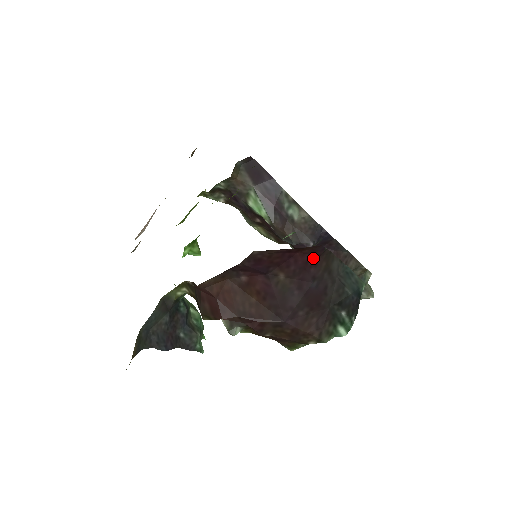
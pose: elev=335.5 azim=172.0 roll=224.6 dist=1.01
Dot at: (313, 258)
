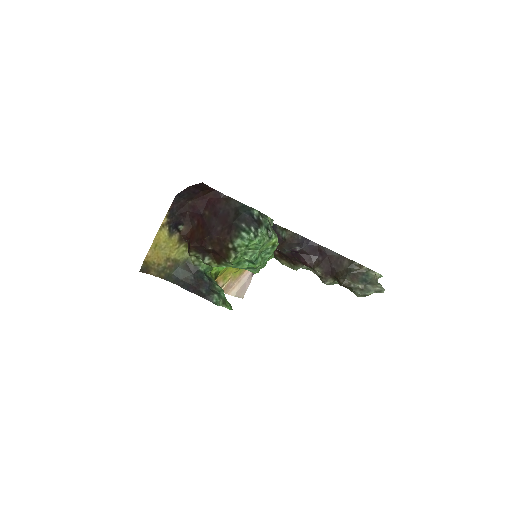
Dot at: (217, 200)
